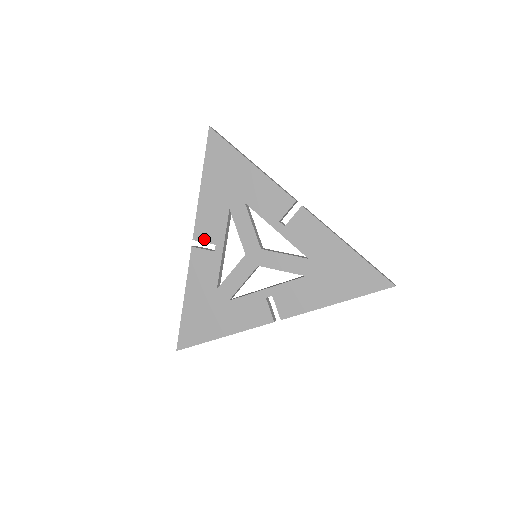
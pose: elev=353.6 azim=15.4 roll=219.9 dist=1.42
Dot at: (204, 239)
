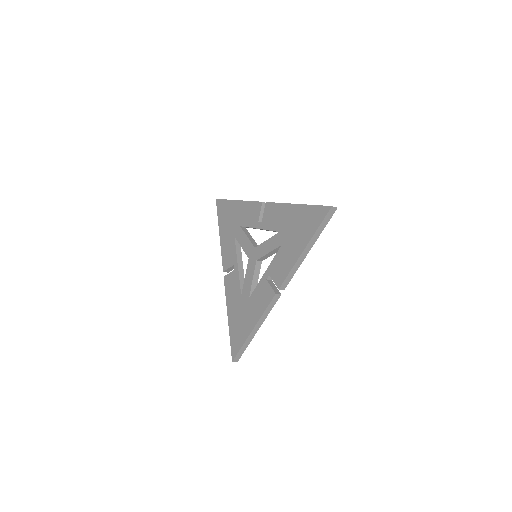
Dot at: (228, 266)
